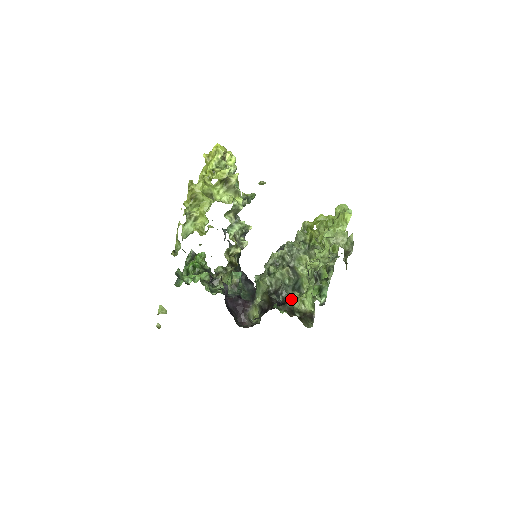
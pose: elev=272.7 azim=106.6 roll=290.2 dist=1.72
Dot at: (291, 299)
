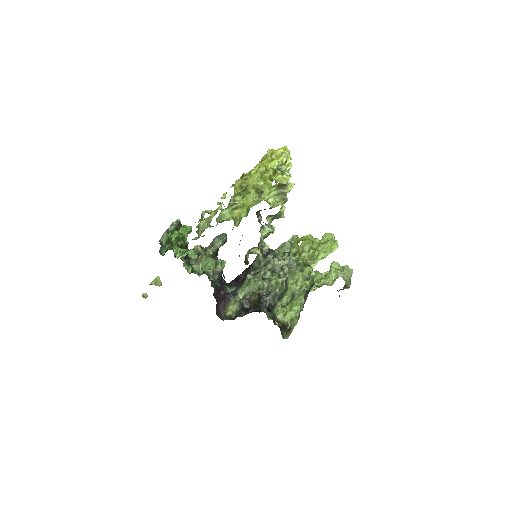
Dot at: (275, 307)
